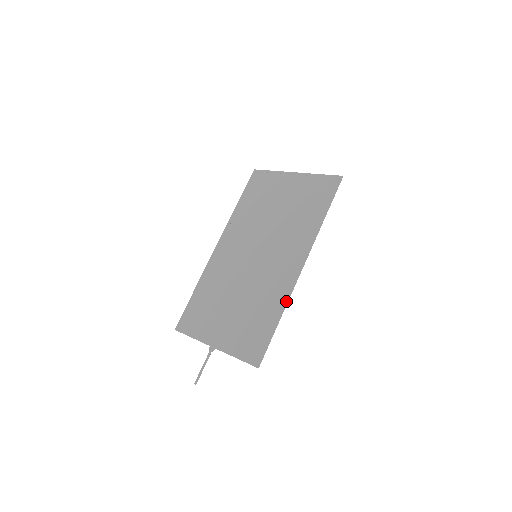
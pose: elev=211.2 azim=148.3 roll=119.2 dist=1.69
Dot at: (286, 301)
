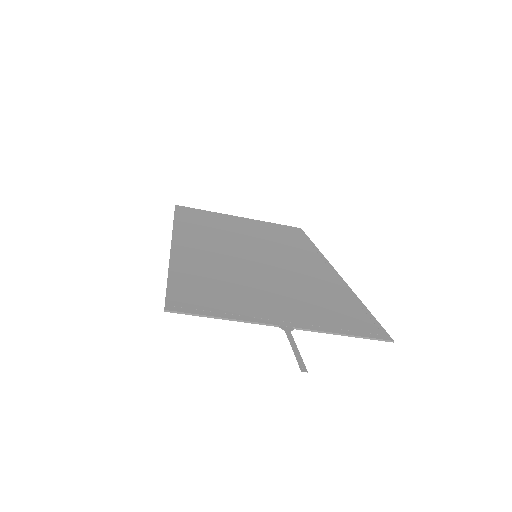
Dot at: (349, 288)
